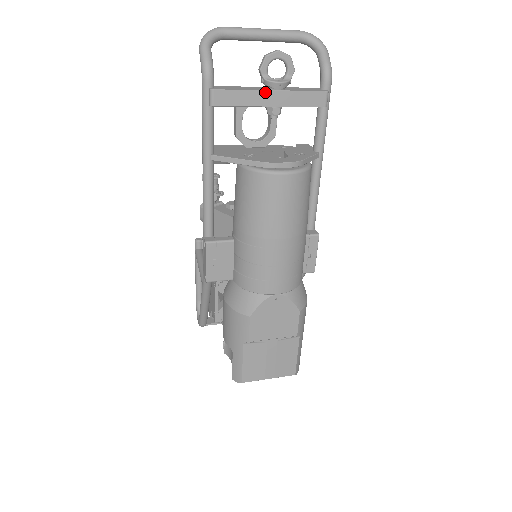
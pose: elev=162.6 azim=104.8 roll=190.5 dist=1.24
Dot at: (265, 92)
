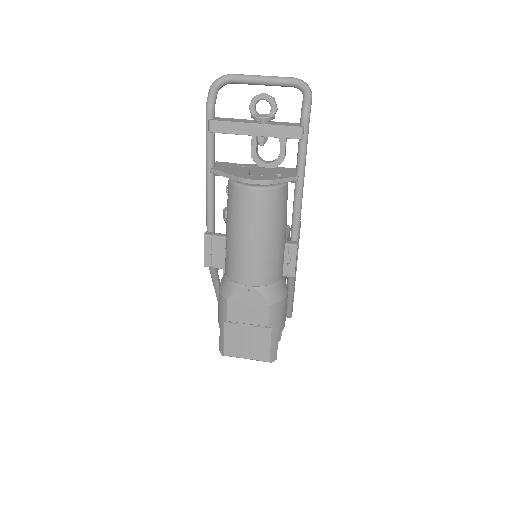
Dot at: (250, 124)
